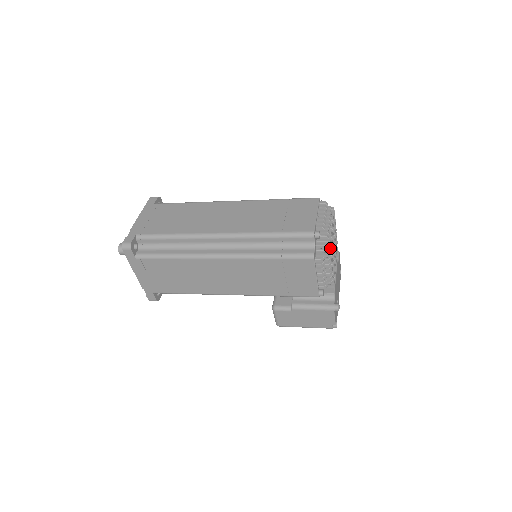
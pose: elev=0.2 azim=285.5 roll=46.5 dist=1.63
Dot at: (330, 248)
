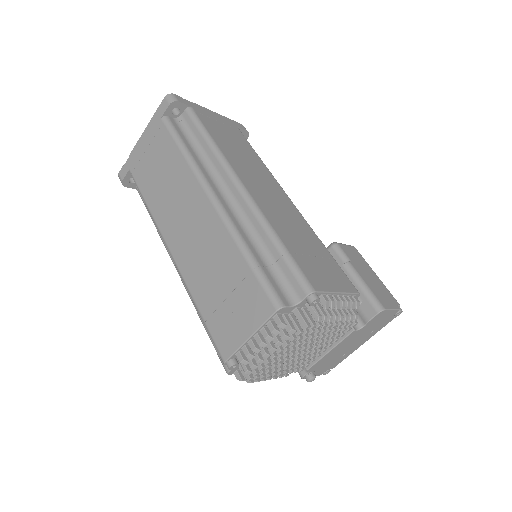
Dot at: (256, 377)
